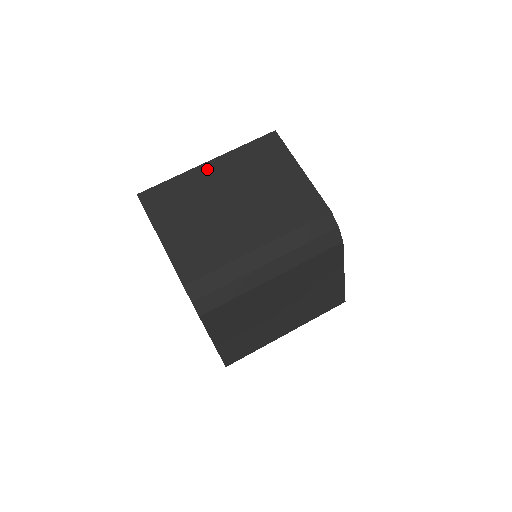
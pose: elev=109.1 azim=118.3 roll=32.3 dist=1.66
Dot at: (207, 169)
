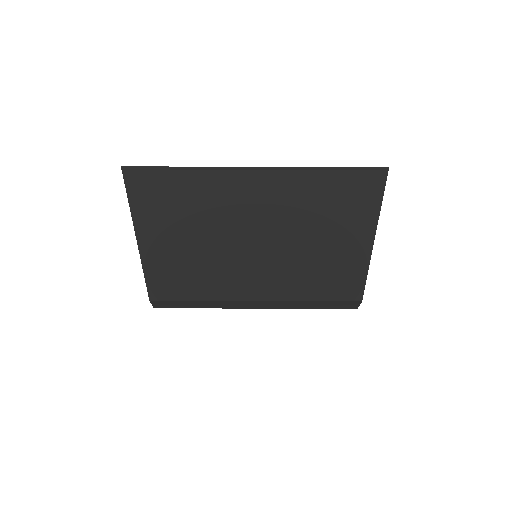
Dot at: (247, 179)
